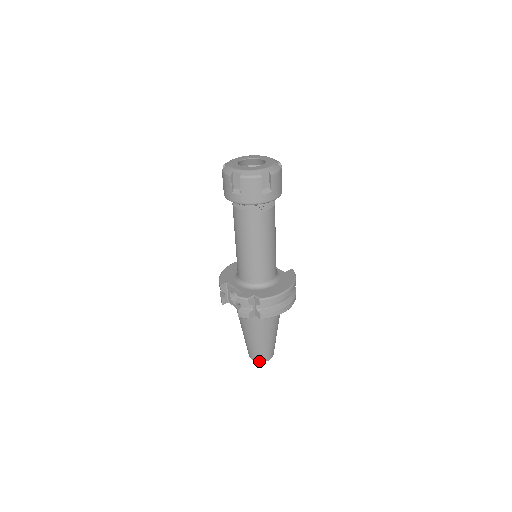
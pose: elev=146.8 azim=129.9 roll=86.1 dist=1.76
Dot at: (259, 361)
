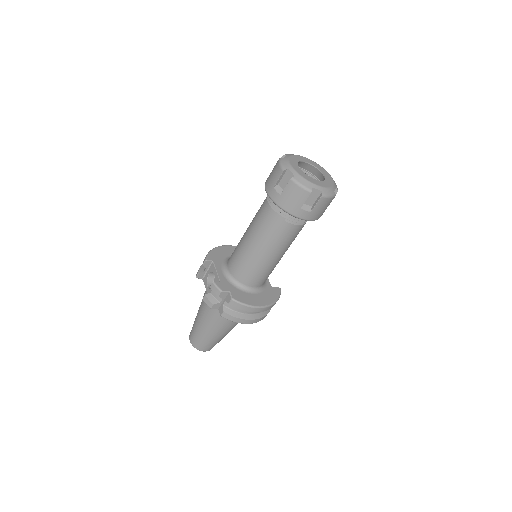
Dot at: (195, 346)
